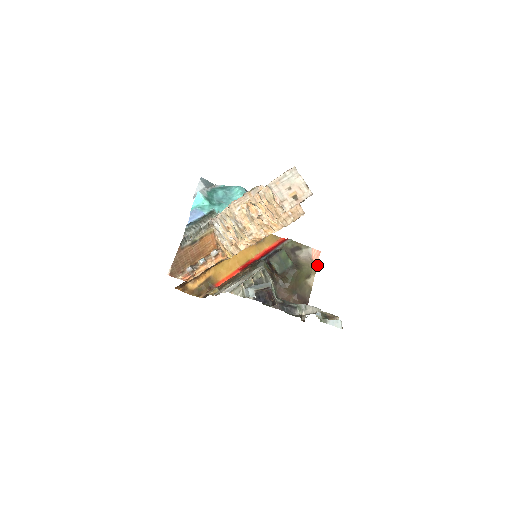
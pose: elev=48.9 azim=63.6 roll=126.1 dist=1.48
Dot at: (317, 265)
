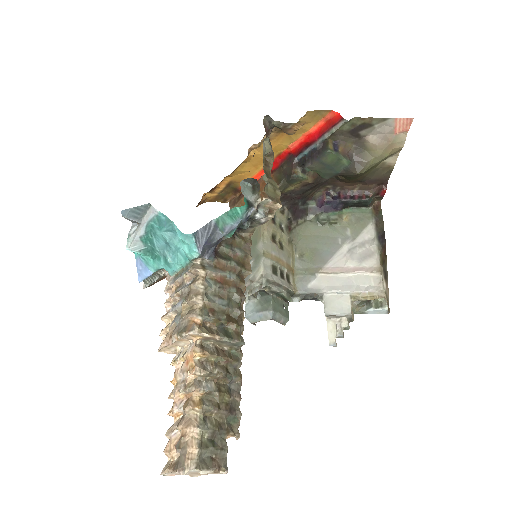
Dot at: (404, 139)
